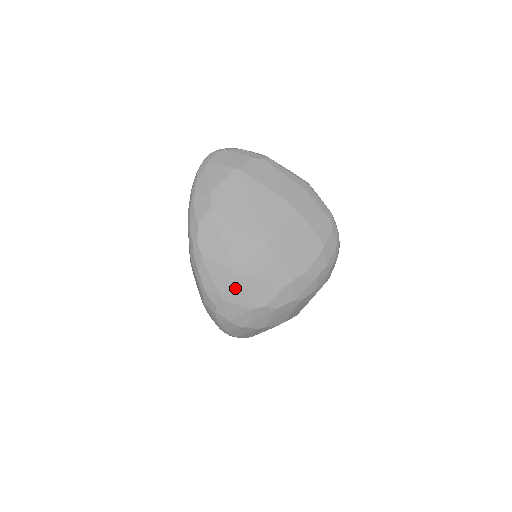
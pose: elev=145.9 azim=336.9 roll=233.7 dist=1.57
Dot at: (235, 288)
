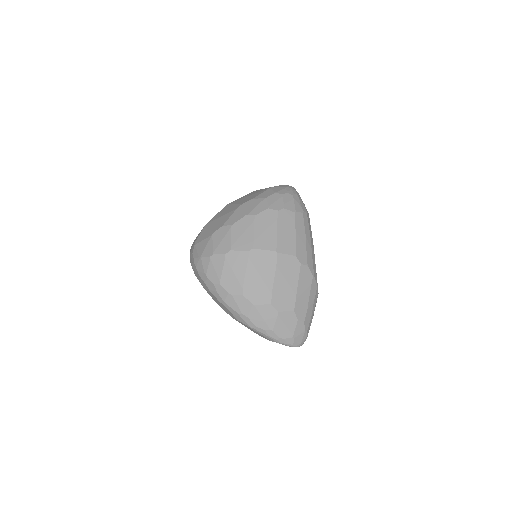
Dot at: (203, 232)
